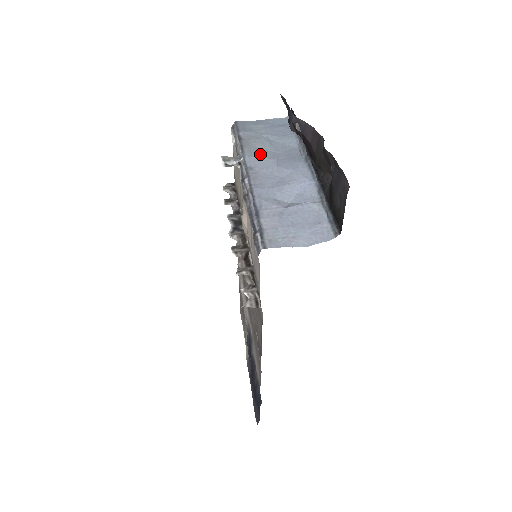
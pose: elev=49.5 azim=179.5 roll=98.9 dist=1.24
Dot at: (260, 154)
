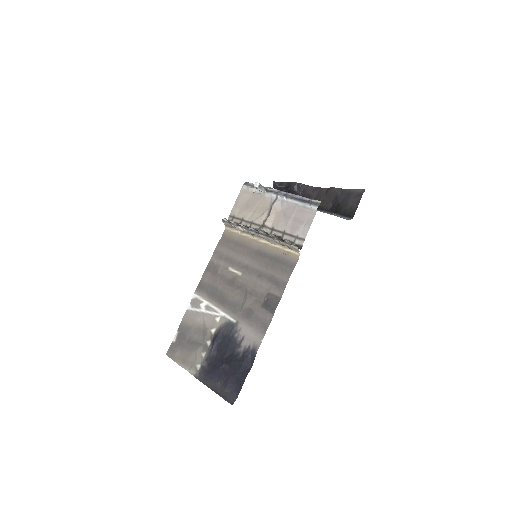
Dot at: occluded
